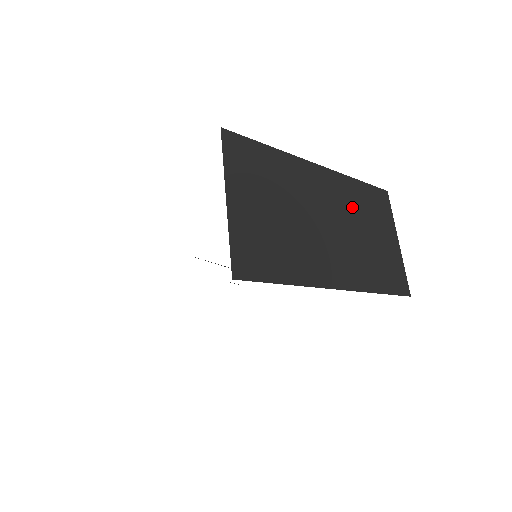
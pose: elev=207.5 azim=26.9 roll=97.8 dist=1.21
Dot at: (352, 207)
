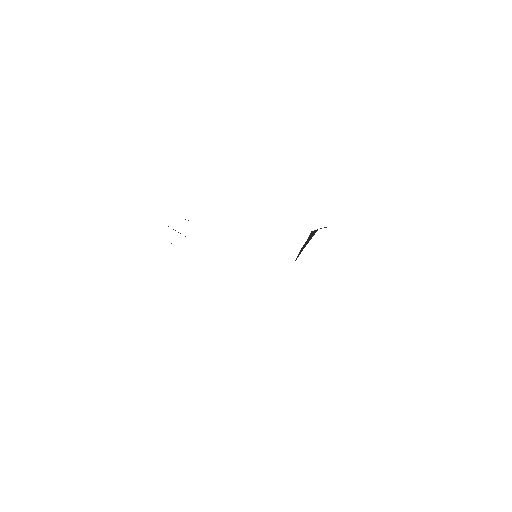
Dot at: occluded
